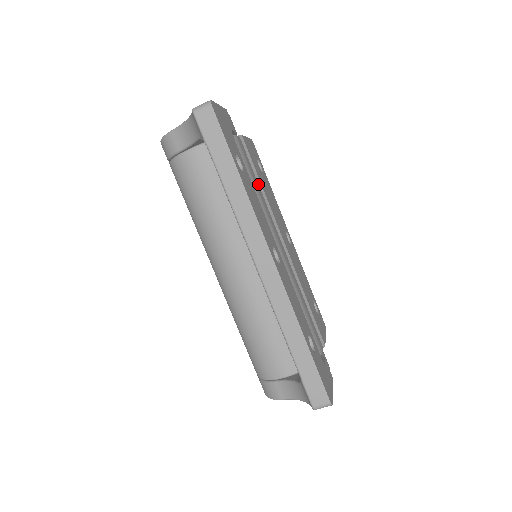
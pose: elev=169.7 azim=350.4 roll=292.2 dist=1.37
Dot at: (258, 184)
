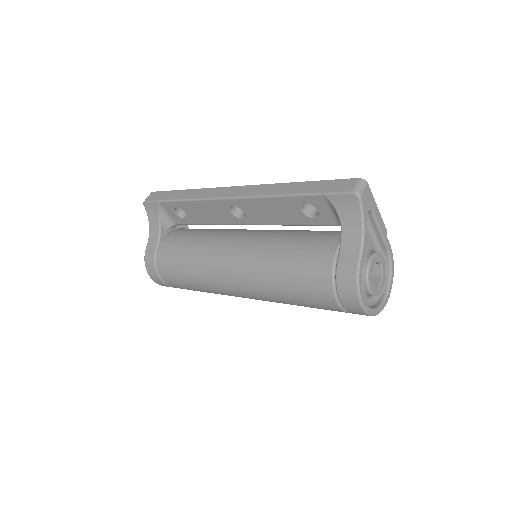
Dot at: occluded
